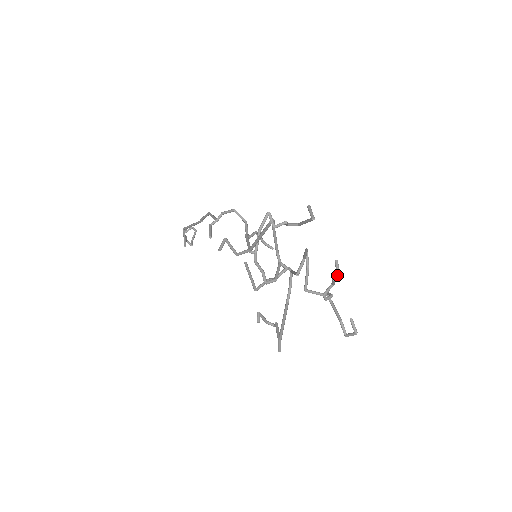
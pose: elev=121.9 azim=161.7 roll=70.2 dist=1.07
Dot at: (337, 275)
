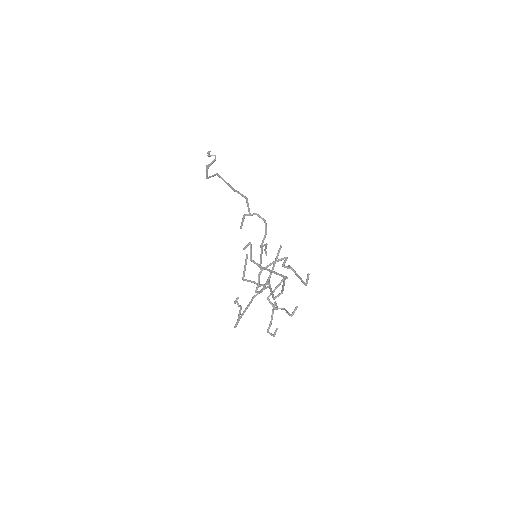
Dot at: (292, 315)
